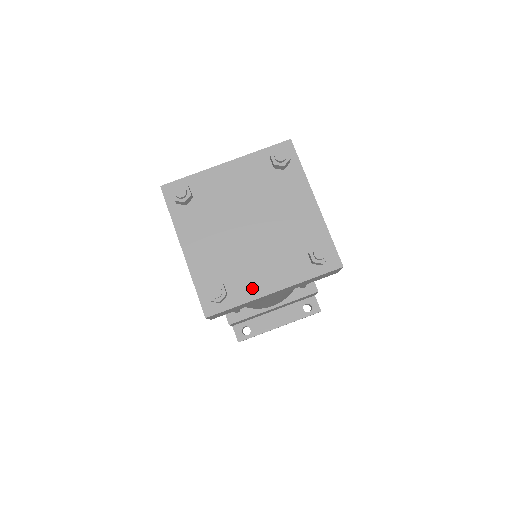
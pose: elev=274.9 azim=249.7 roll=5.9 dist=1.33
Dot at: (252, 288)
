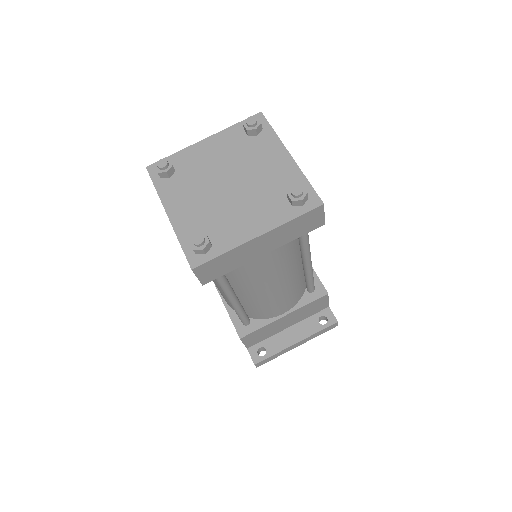
Dot at: (236, 236)
